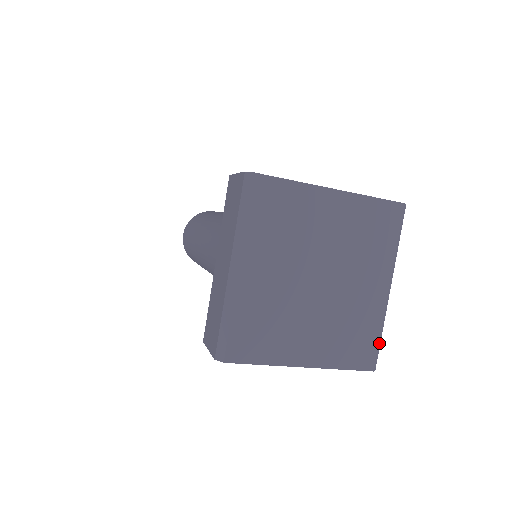
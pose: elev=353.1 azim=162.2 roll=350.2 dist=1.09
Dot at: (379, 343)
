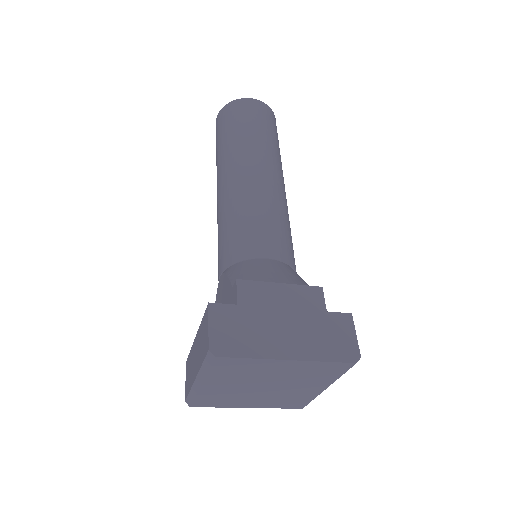
Dot at: (311, 400)
